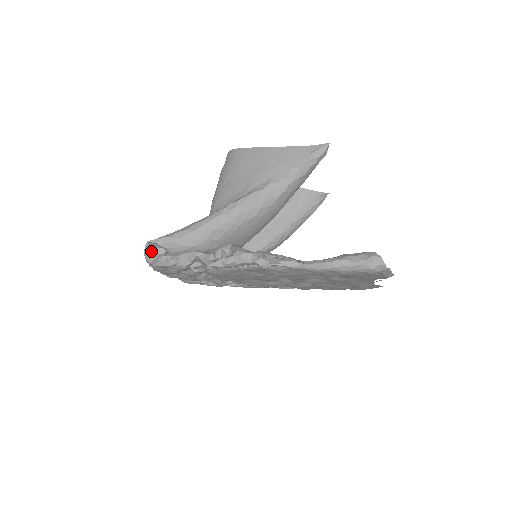
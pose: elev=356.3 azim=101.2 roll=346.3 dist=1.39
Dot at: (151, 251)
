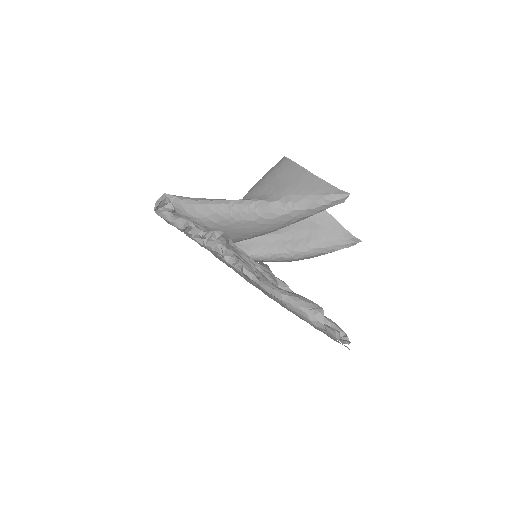
Dot at: (163, 202)
